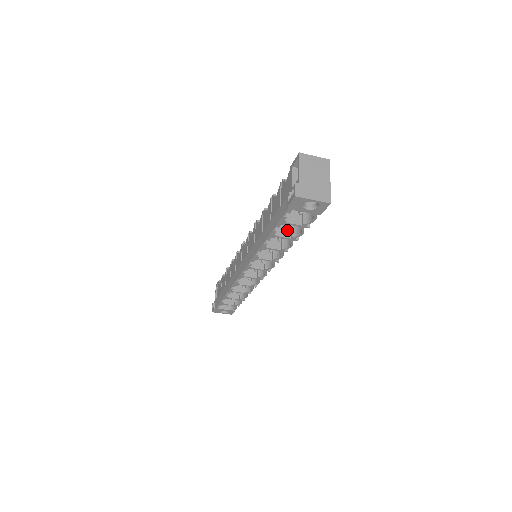
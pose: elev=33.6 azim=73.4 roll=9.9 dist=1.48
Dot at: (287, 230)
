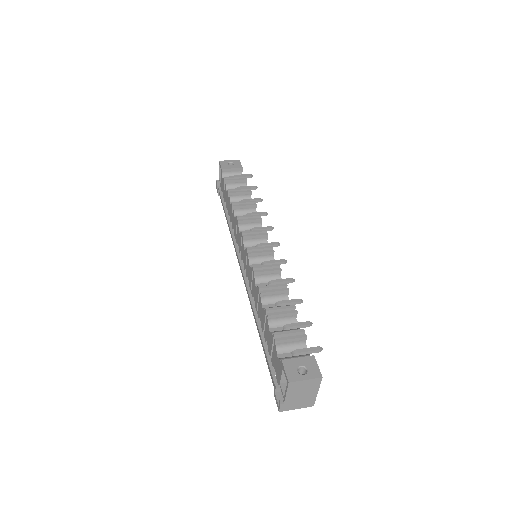
Dot at: occluded
